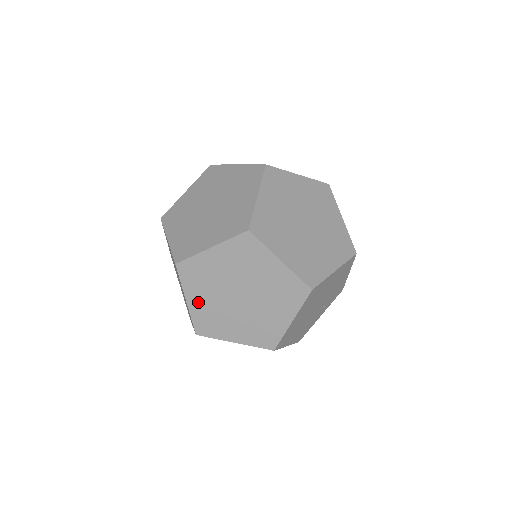
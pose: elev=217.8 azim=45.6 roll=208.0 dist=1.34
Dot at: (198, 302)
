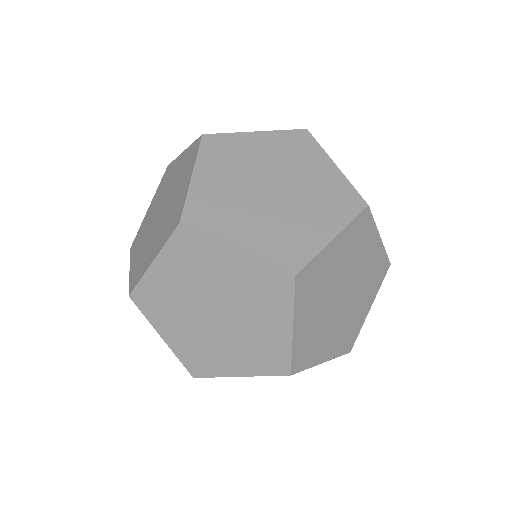
Dot at: occluded
